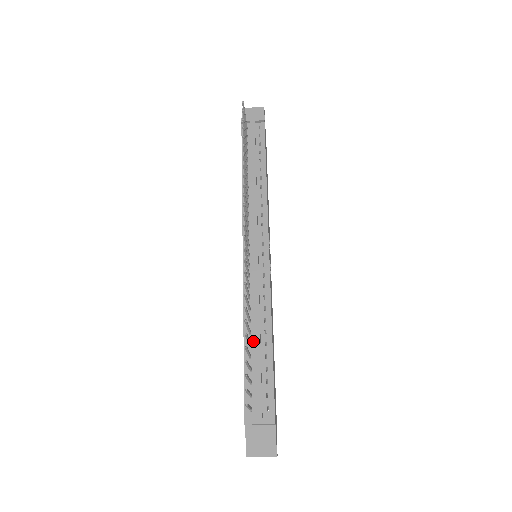
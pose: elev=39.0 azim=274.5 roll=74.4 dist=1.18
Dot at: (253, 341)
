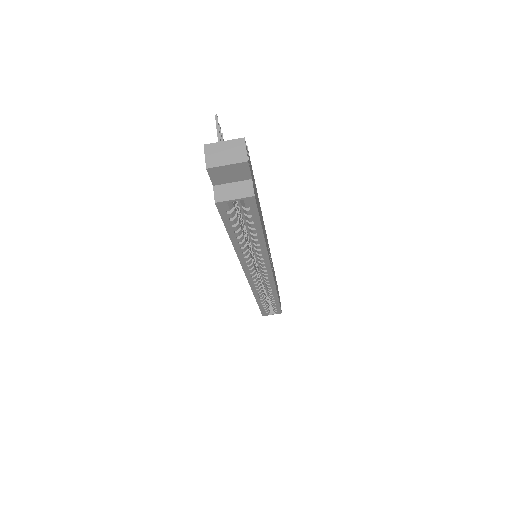
Dot at: occluded
